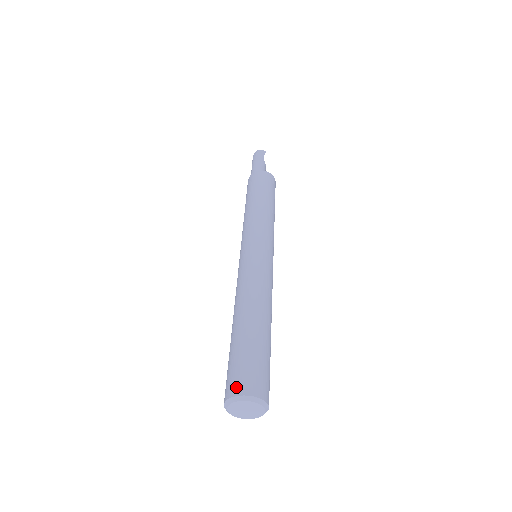
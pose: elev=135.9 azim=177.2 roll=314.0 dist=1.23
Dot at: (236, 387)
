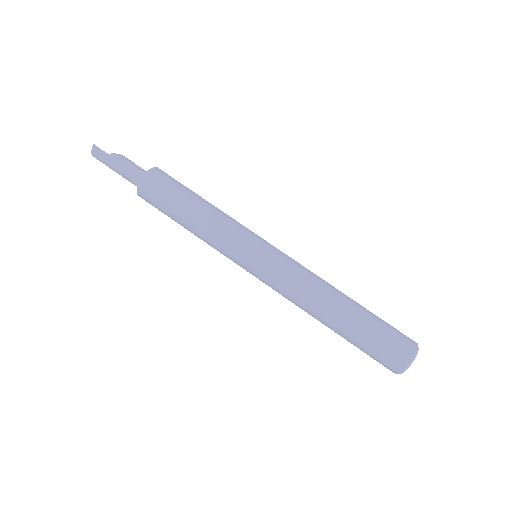
Dot at: (392, 369)
